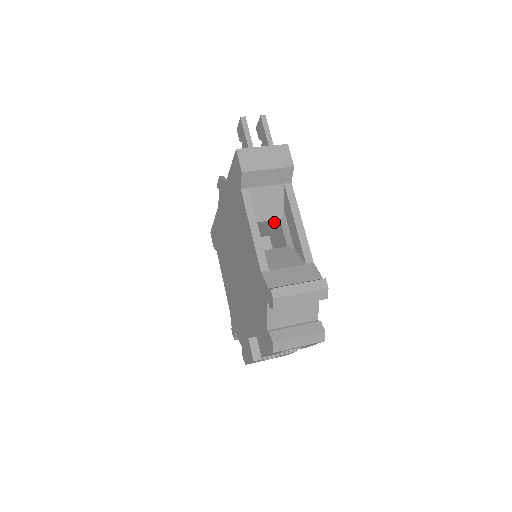
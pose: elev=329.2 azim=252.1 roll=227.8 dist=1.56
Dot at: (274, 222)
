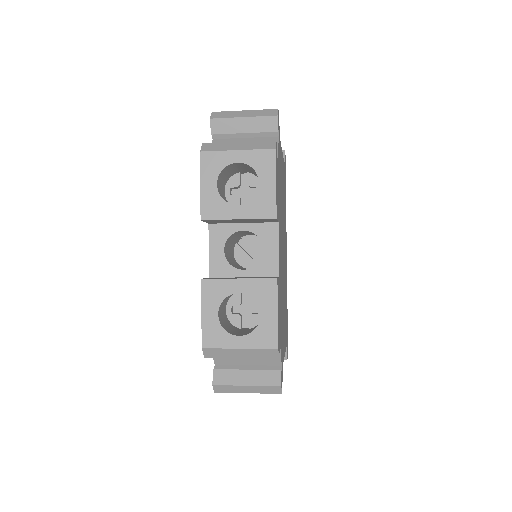
Dot at: occluded
